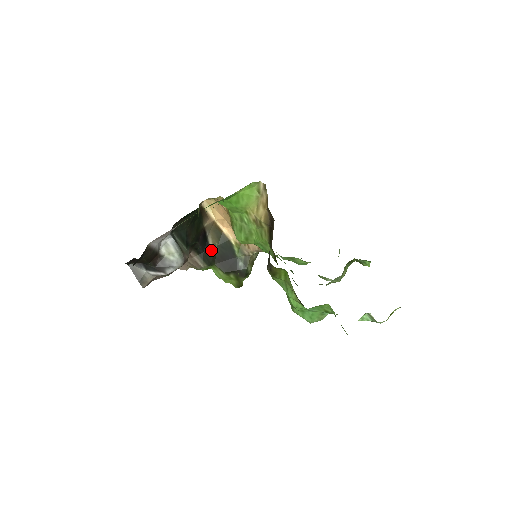
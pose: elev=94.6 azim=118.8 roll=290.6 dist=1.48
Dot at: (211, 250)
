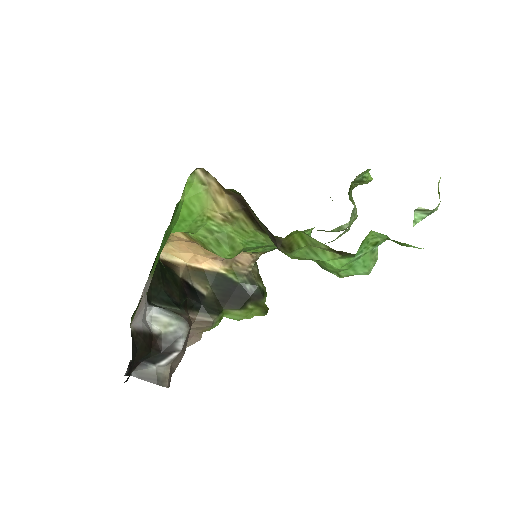
Dot at: (208, 297)
